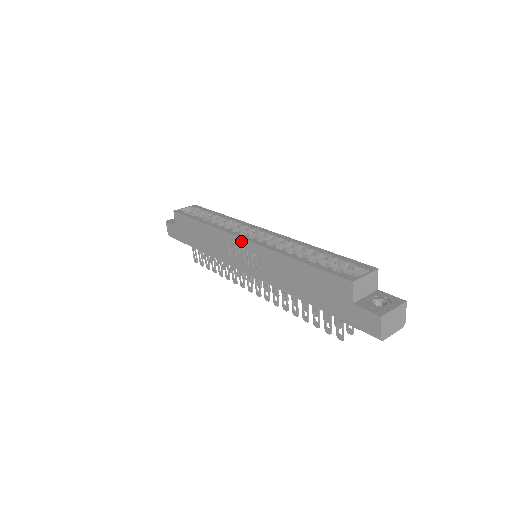
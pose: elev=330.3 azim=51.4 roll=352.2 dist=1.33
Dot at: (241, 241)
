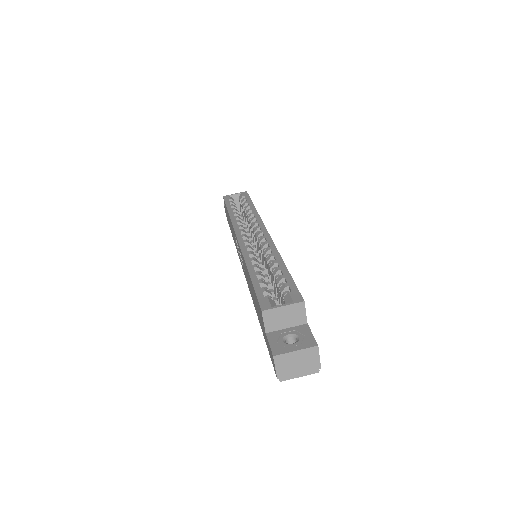
Dot at: (237, 240)
